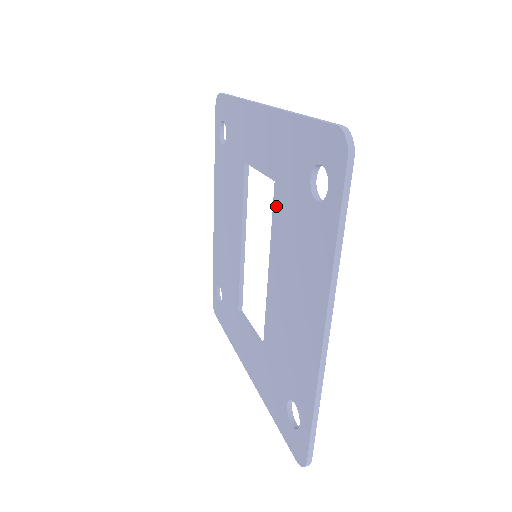
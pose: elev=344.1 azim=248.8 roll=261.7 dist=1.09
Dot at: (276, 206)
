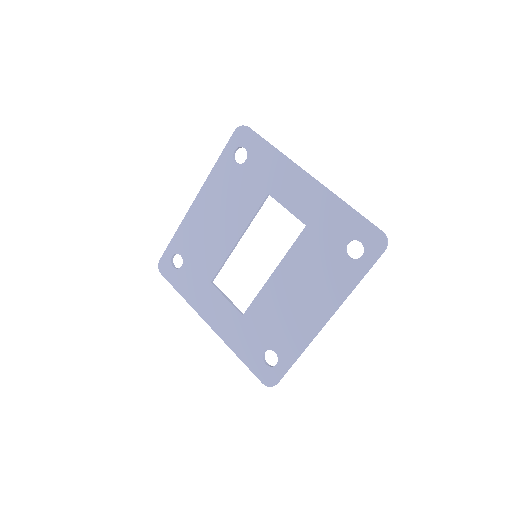
Dot at: (302, 240)
